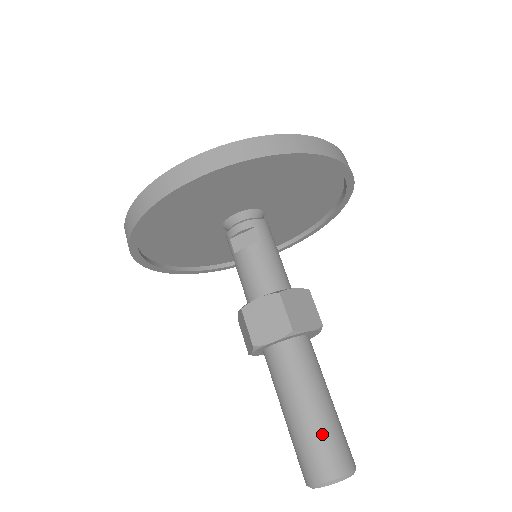
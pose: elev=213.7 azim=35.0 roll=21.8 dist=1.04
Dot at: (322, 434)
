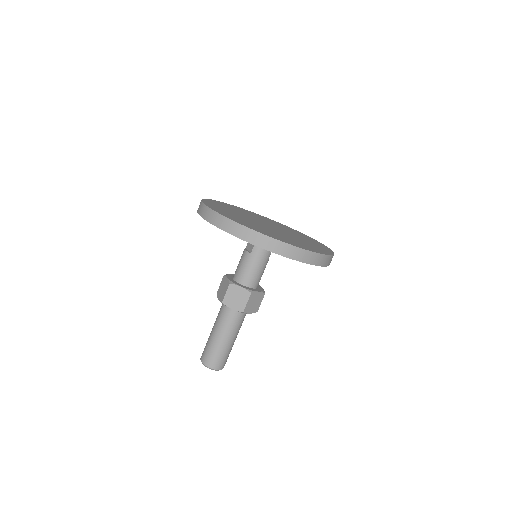
Dot at: (210, 346)
